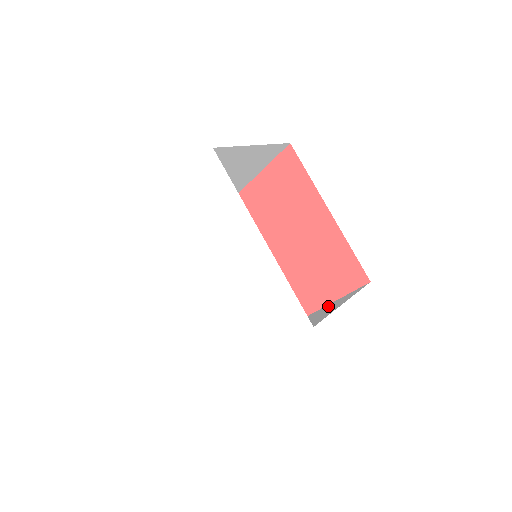
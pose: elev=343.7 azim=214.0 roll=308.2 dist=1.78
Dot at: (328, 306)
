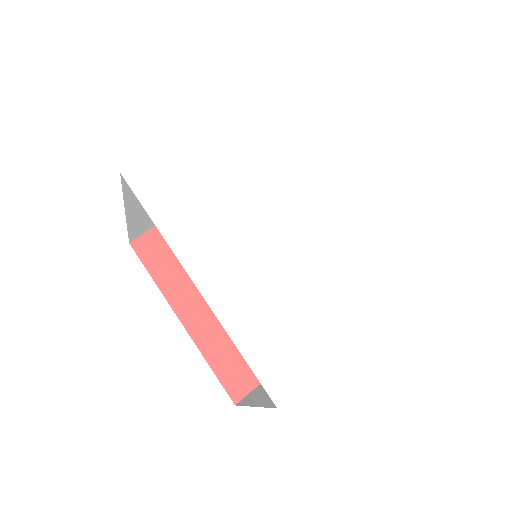
Dot at: occluded
